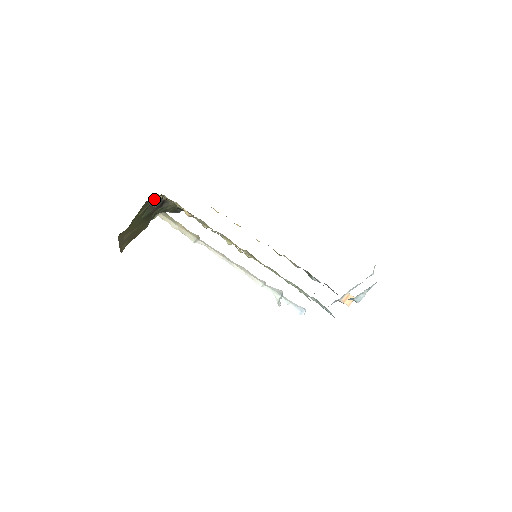
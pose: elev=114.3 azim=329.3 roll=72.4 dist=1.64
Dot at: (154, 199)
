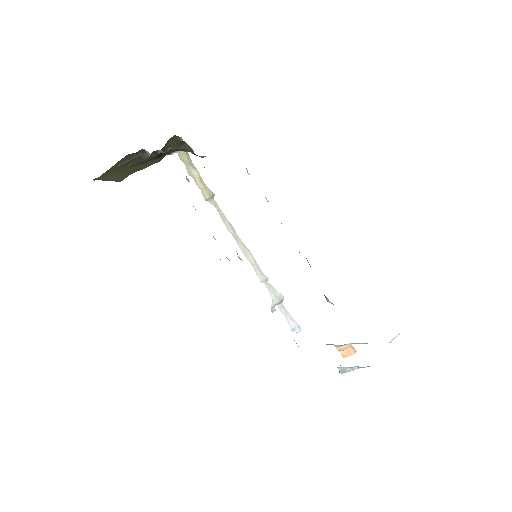
Dot at: (140, 153)
